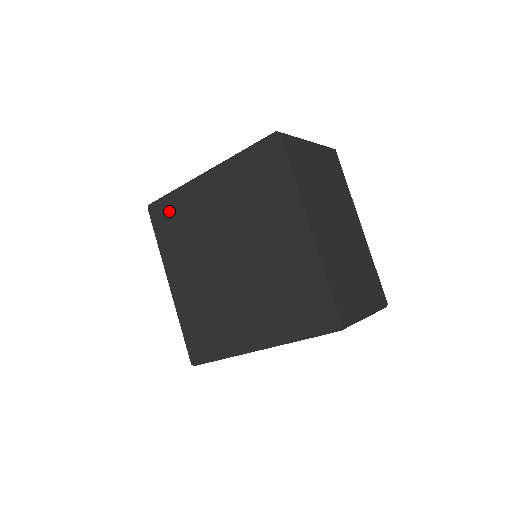
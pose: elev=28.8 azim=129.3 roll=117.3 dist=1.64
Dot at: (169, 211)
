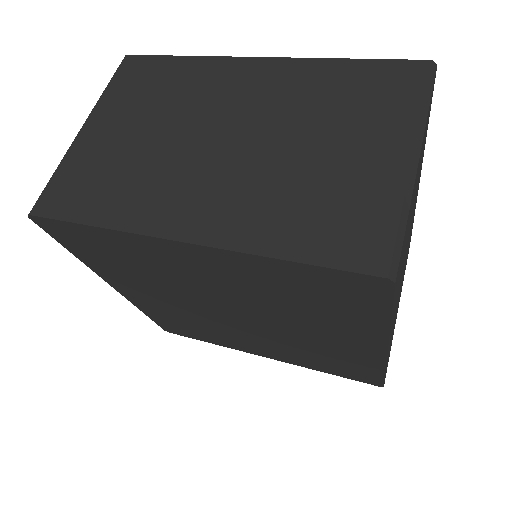
Dot at: (91, 241)
